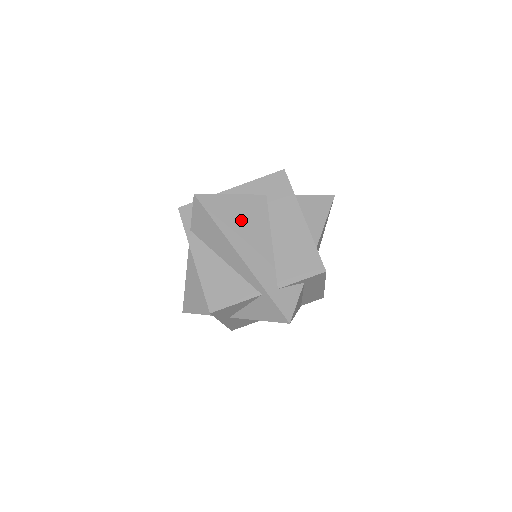
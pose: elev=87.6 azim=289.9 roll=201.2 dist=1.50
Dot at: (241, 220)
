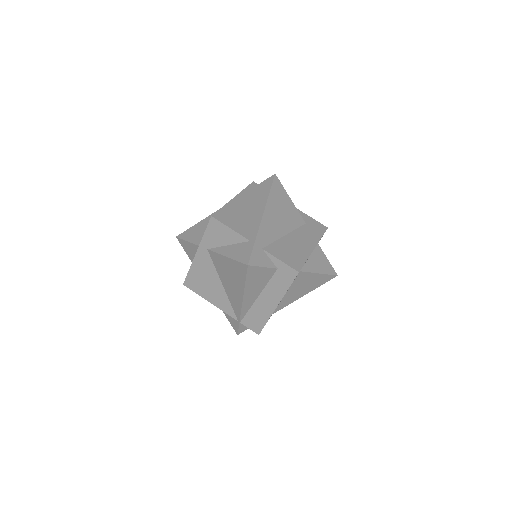
Dot at: (282, 209)
